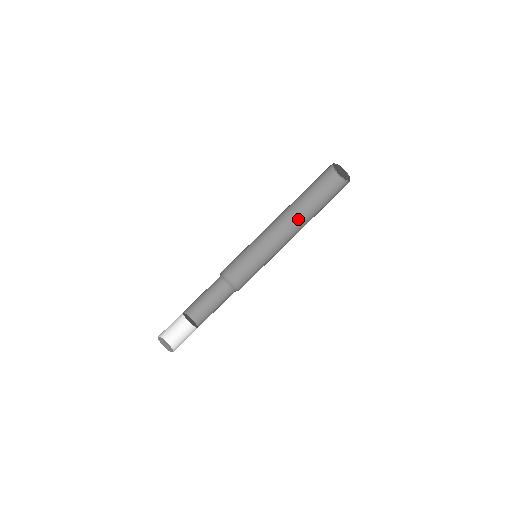
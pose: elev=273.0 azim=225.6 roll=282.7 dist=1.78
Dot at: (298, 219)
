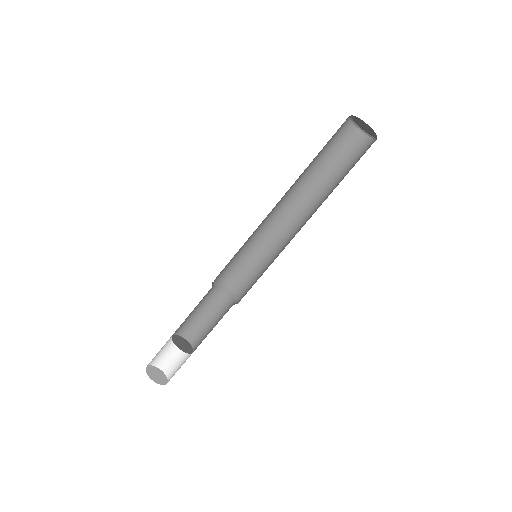
Dot at: (317, 205)
